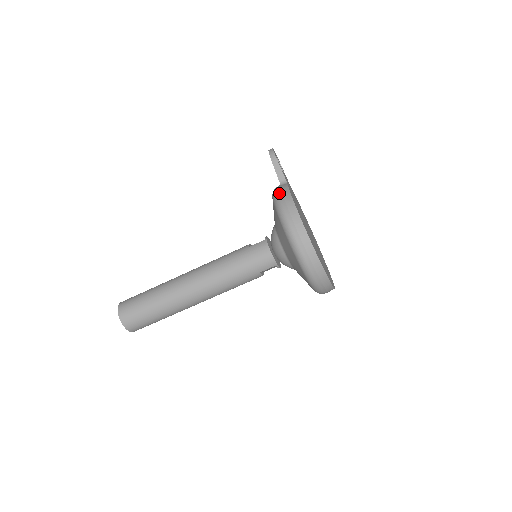
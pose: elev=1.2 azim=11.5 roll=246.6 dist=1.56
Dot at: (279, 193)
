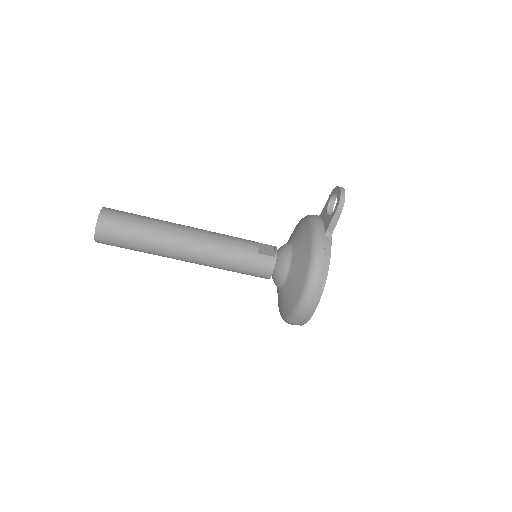
Dot at: (321, 254)
